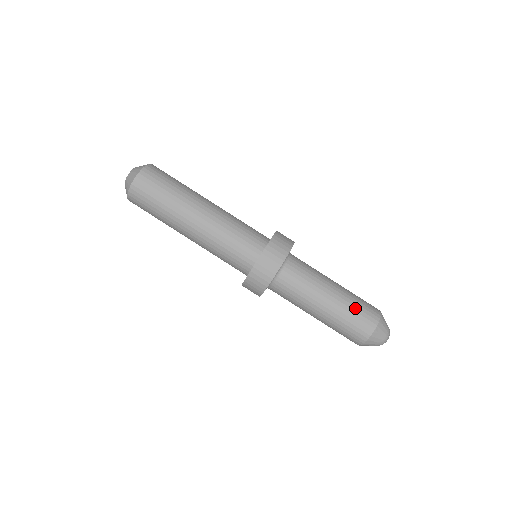
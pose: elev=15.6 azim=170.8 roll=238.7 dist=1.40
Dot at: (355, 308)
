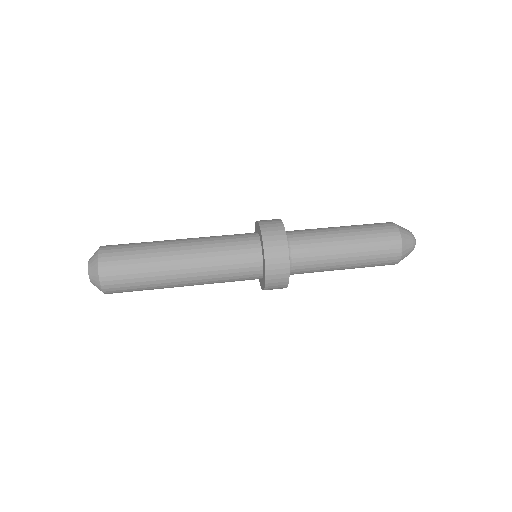
Dot at: (365, 224)
